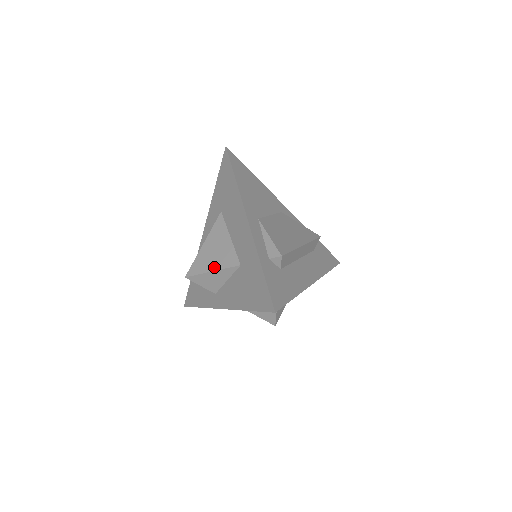
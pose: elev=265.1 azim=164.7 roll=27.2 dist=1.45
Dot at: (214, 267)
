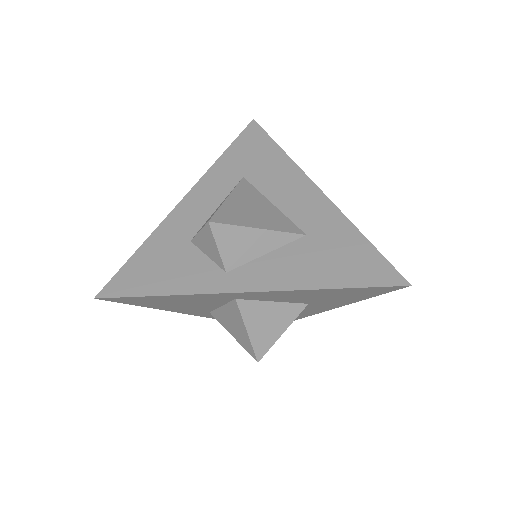
Dot at: (262, 225)
